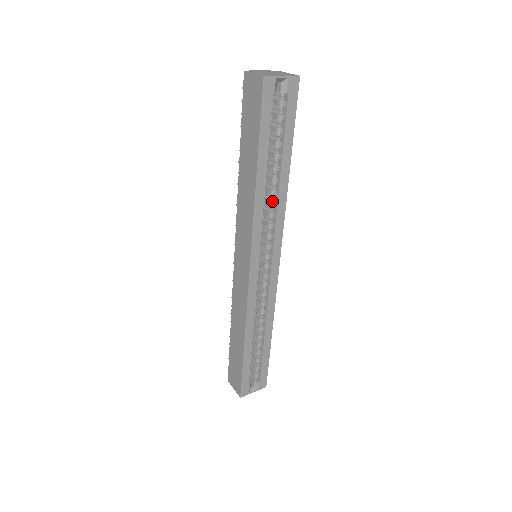
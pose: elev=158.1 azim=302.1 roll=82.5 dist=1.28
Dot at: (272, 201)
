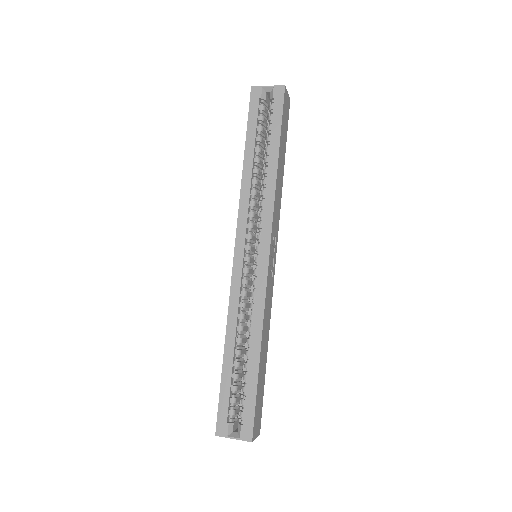
Dot at: (262, 190)
